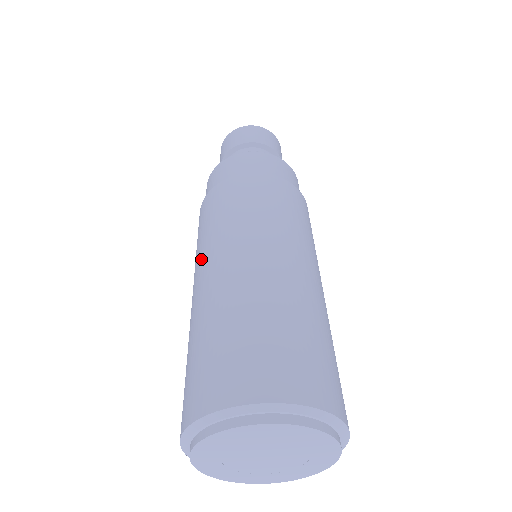
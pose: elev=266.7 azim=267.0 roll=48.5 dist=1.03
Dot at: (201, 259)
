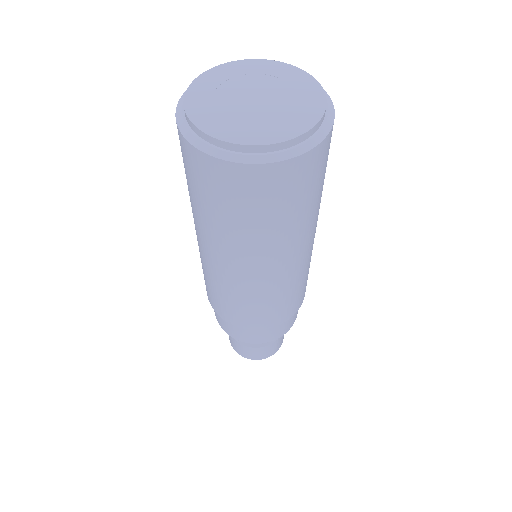
Dot at: occluded
